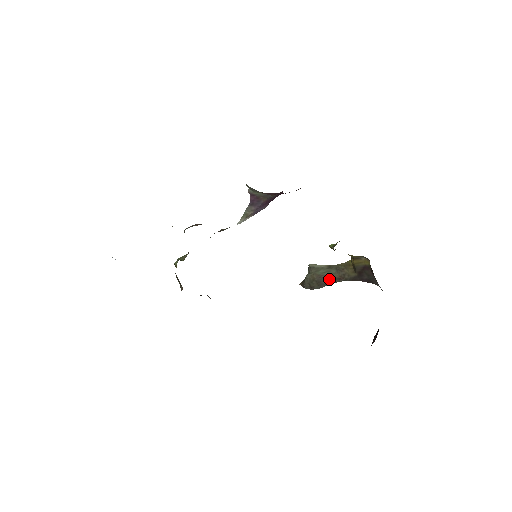
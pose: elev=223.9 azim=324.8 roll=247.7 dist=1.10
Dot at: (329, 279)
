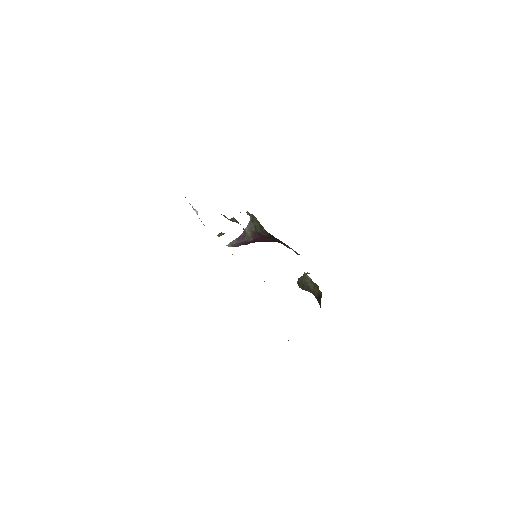
Dot at: (308, 288)
